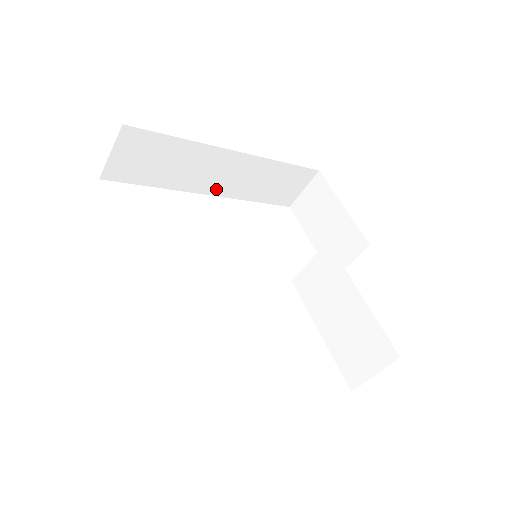
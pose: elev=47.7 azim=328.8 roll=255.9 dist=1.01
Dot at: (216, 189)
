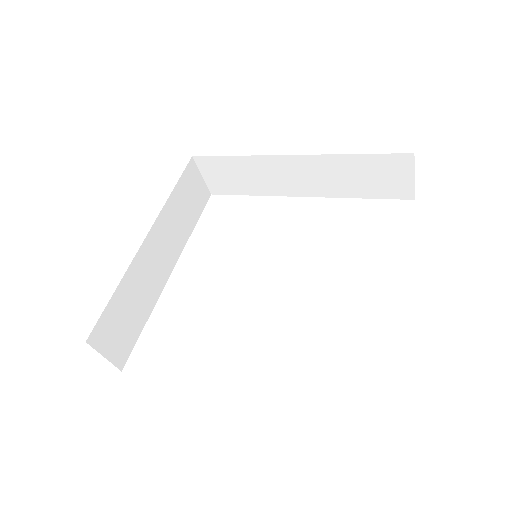
Dot at: (304, 191)
